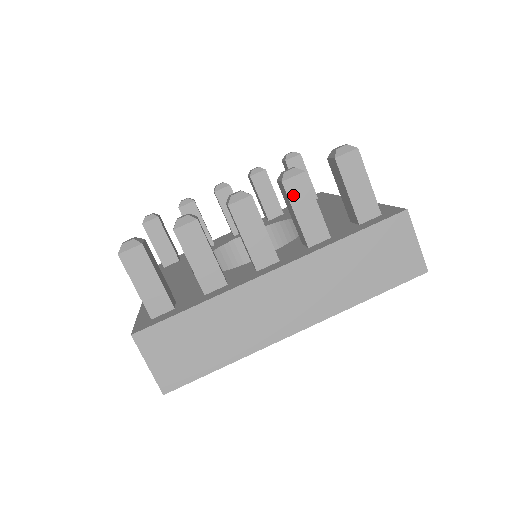
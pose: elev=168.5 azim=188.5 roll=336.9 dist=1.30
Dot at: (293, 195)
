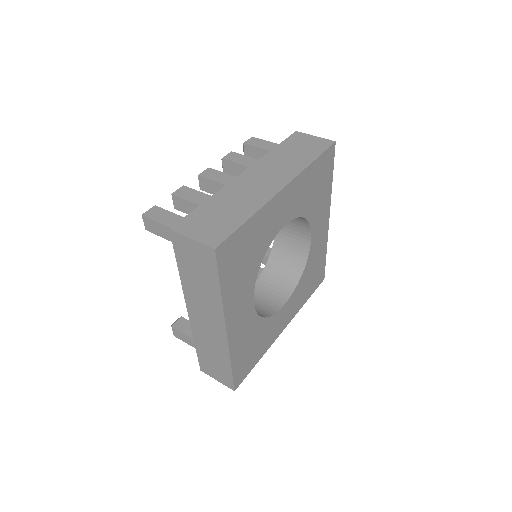
Dot at: (232, 160)
